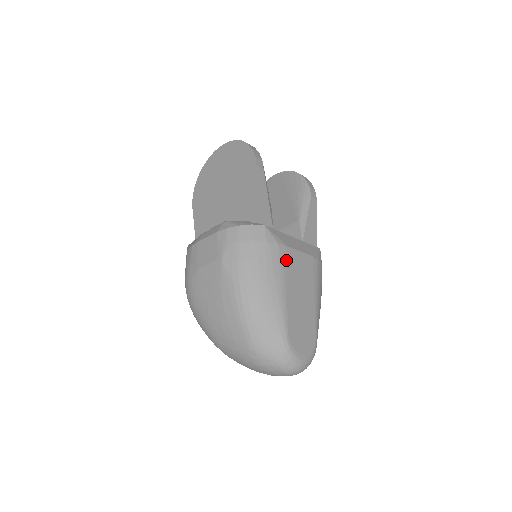
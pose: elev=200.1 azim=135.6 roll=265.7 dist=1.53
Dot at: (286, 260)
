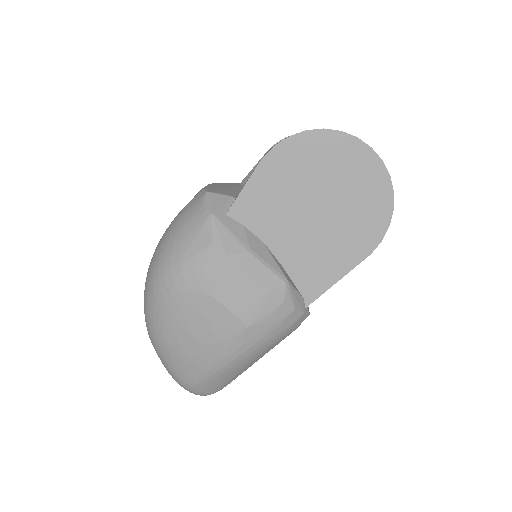
Dot at: occluded
